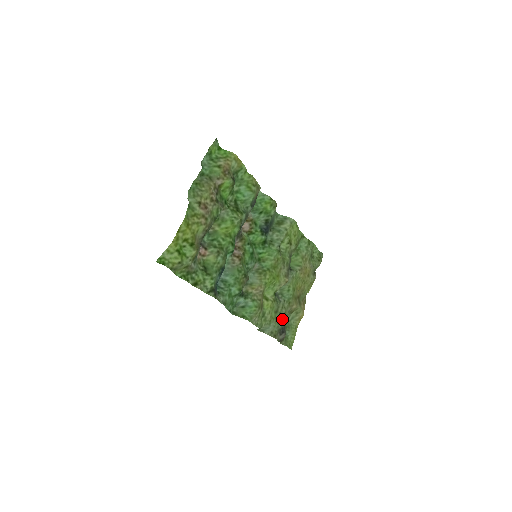
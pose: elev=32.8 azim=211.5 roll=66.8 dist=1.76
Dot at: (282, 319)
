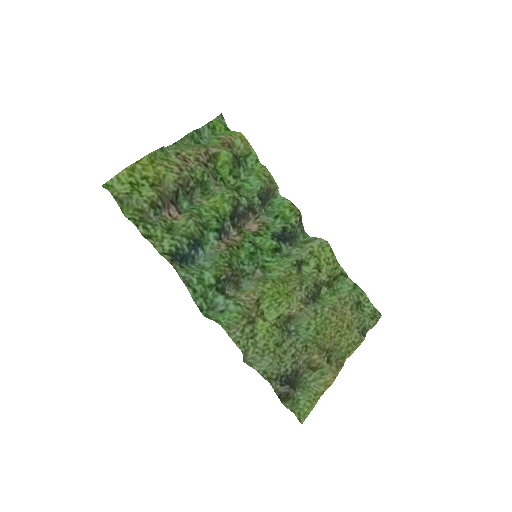
Dot at: (288, 361)
